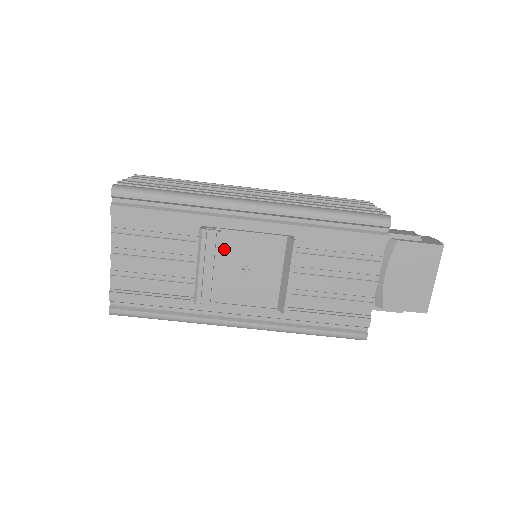
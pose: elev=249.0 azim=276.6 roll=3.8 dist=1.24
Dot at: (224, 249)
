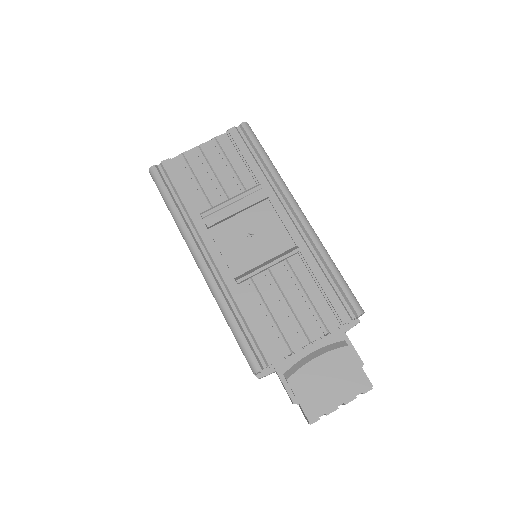
Dot at: (255, 211)
